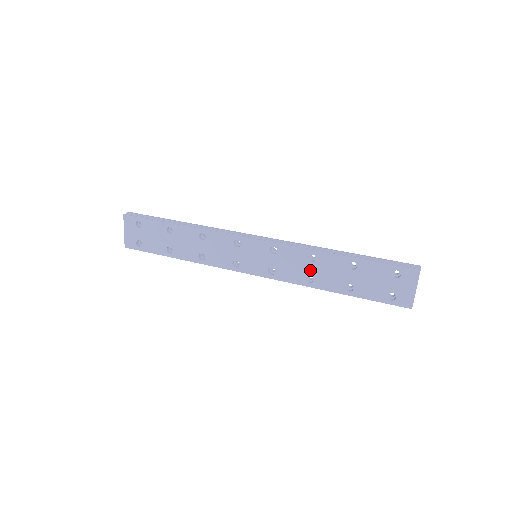
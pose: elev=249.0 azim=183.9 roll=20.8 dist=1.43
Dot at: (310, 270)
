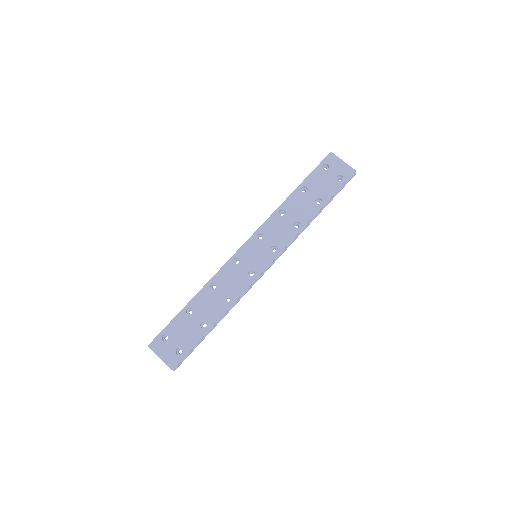
Dot at: (290, 220)
